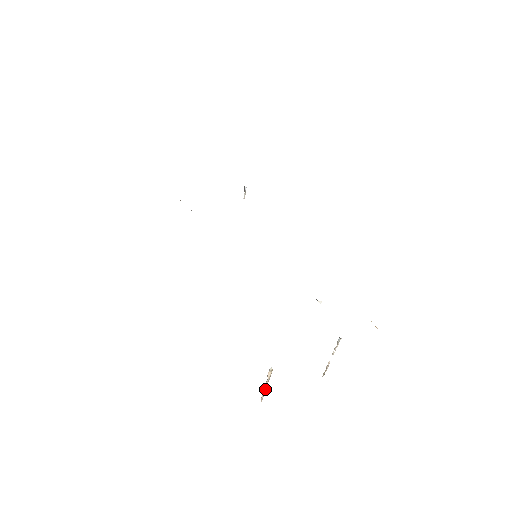
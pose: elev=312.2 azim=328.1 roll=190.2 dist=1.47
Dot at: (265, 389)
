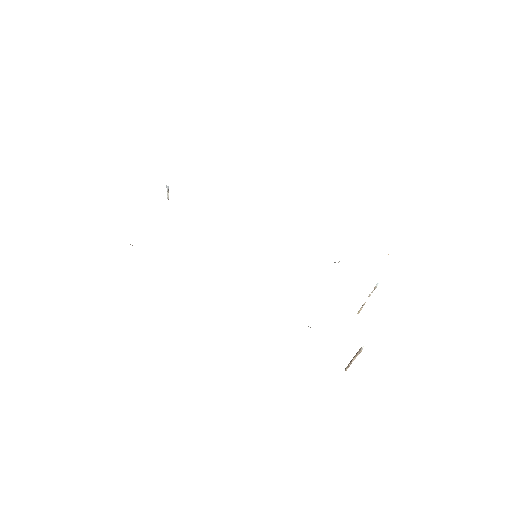
Dot at: (351, 362)
